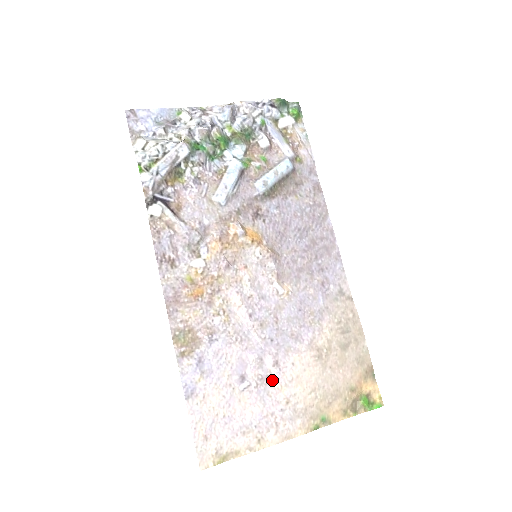
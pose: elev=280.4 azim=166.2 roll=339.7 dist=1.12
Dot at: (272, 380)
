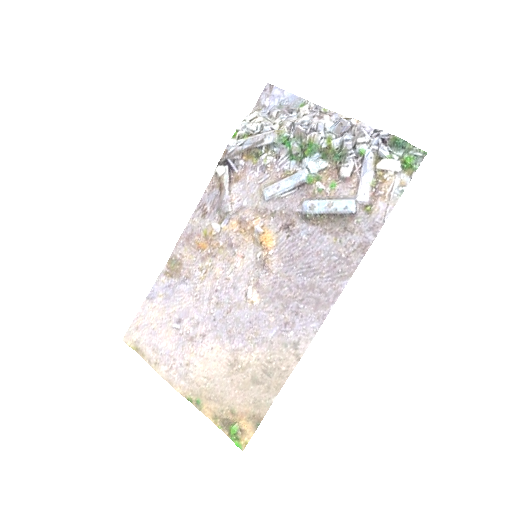
Dot at: (192, 342)
